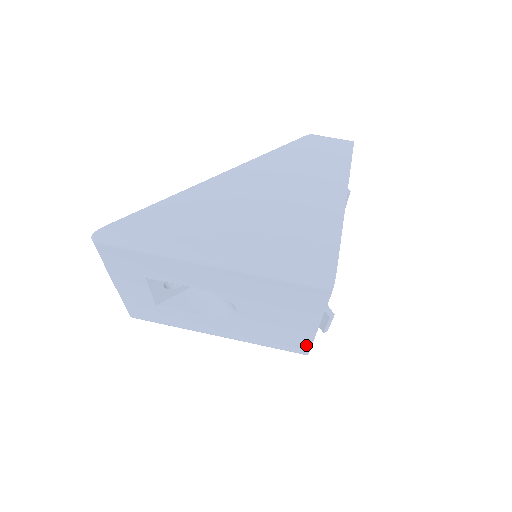
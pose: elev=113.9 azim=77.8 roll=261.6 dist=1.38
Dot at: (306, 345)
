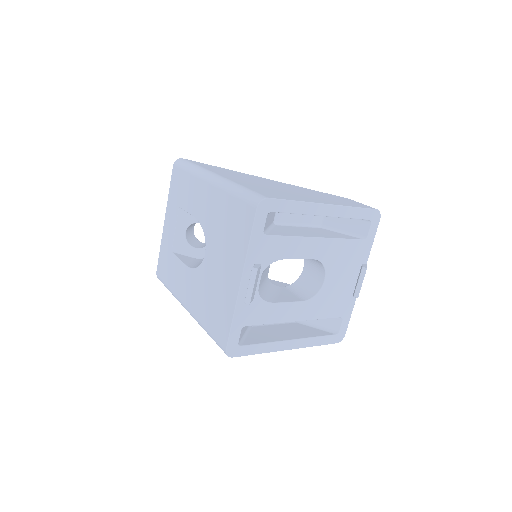
Dot at: (228, 324)
